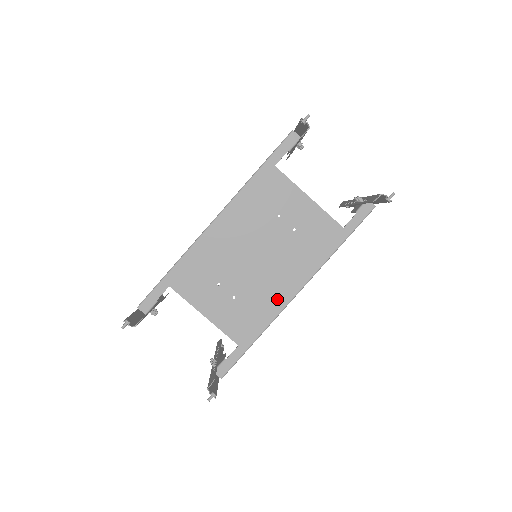
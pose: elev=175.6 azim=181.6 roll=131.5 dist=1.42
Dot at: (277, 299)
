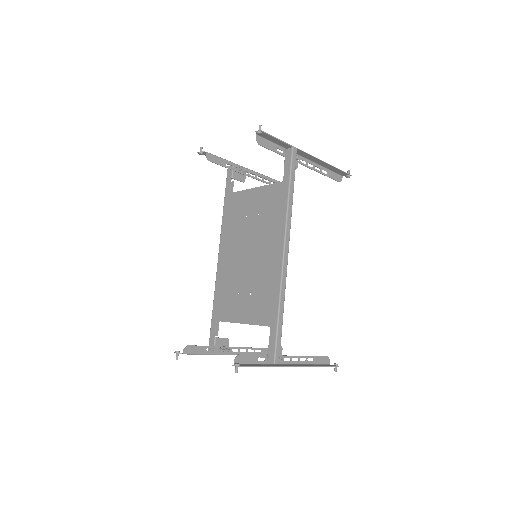
Dot at: (274, 269)
